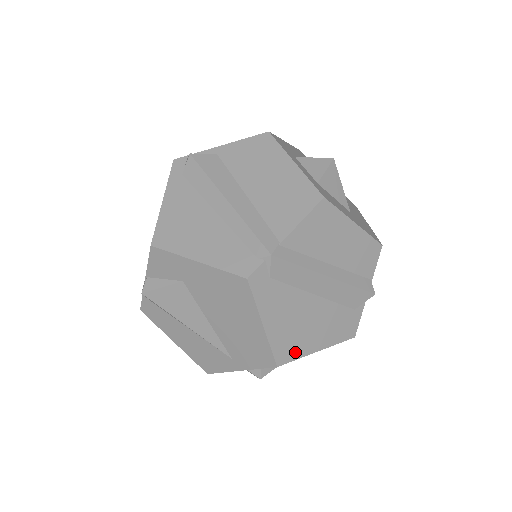
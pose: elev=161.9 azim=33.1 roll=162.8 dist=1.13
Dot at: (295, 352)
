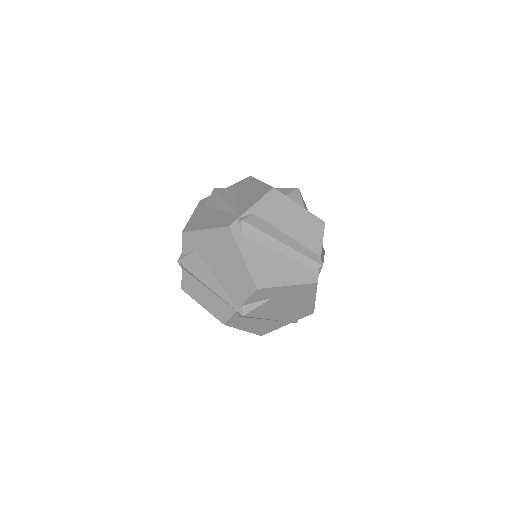
Dot at: occluded
